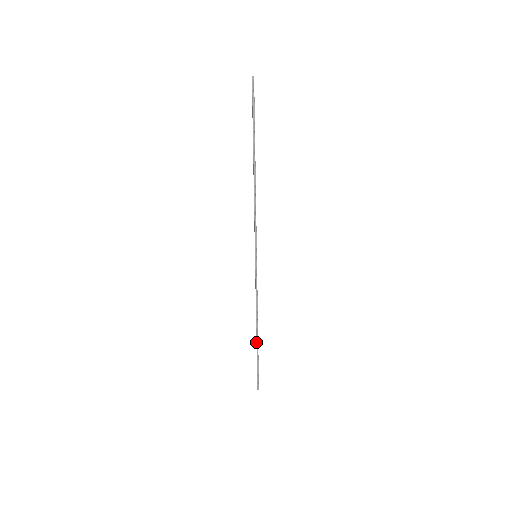
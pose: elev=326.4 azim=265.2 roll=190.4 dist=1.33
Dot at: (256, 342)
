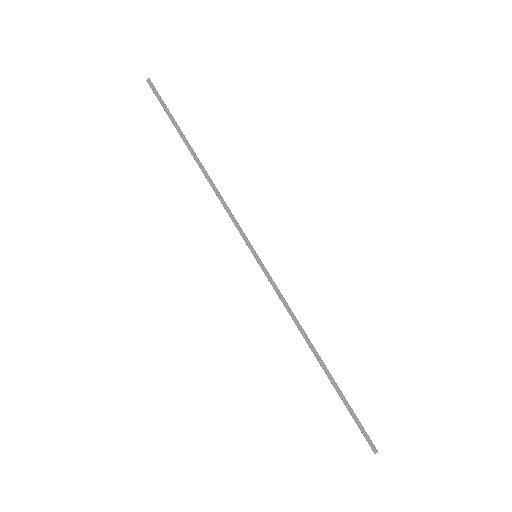
Dot at: (327, 375)
